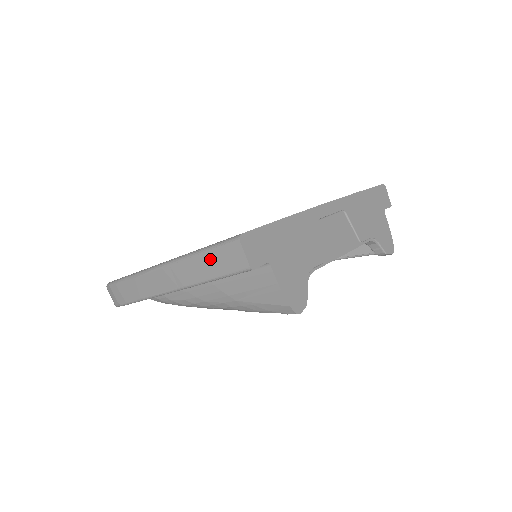
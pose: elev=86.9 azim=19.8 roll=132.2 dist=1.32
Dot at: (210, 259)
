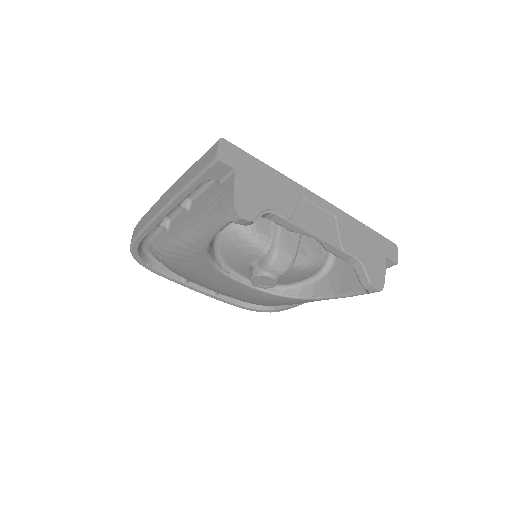
Dot at: (198, 164)
